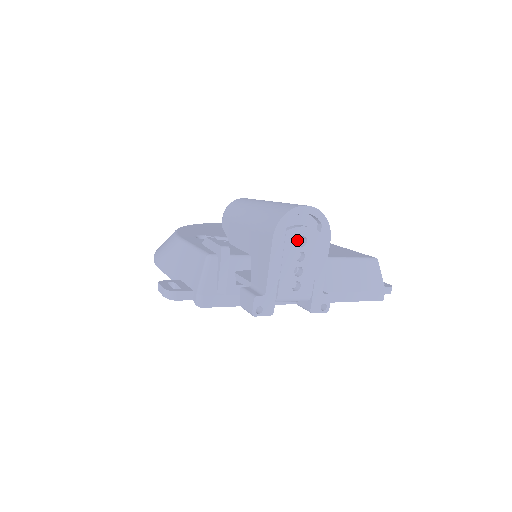
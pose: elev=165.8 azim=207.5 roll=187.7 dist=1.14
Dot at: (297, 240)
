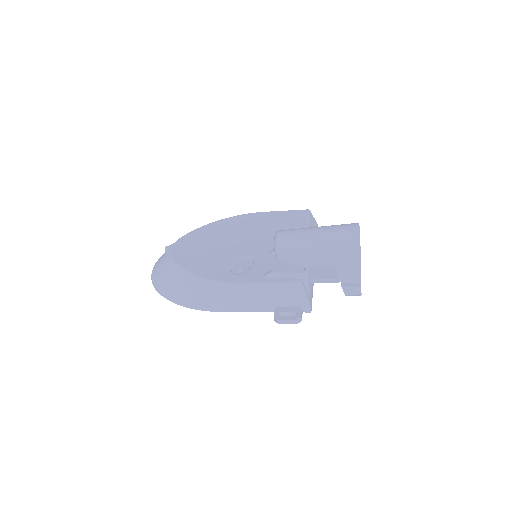
Dot at: occluded
